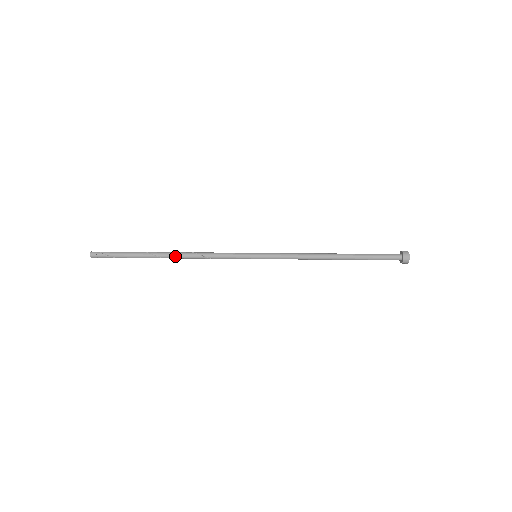
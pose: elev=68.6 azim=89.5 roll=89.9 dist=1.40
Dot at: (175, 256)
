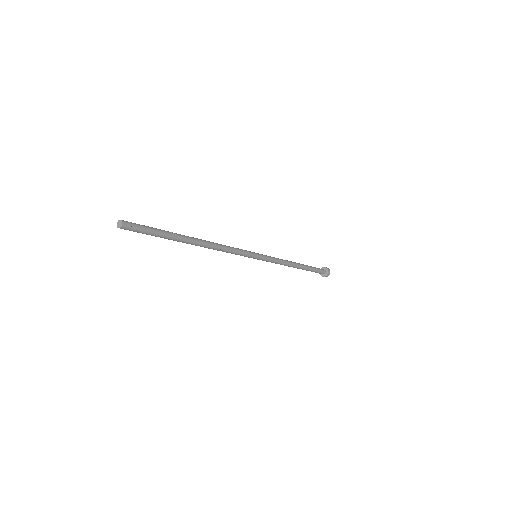
Dot at: (201, 246)
